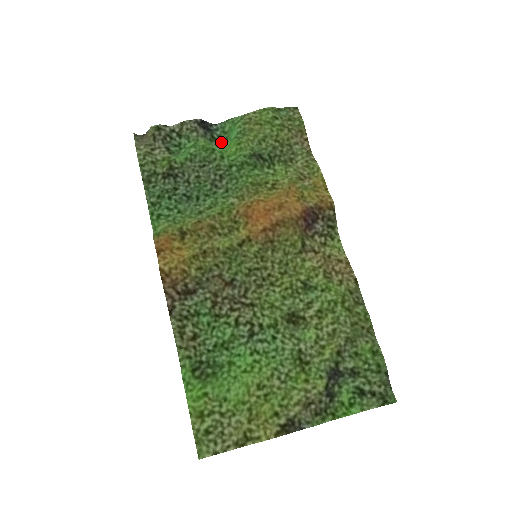
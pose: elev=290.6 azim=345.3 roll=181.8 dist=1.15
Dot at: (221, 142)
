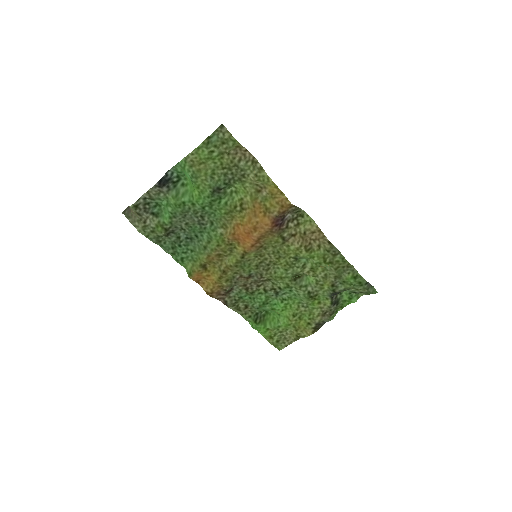
Dot at: (182, 178)
